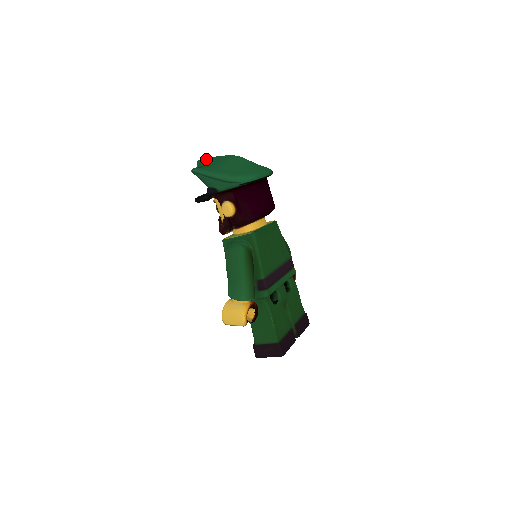
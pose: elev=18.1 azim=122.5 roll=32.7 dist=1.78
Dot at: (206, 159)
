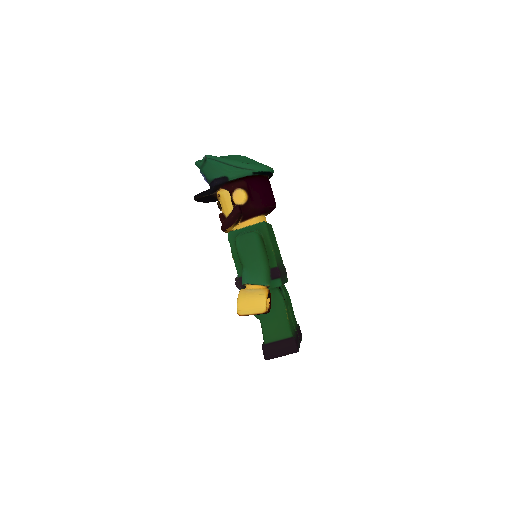
Dot at: occluded
